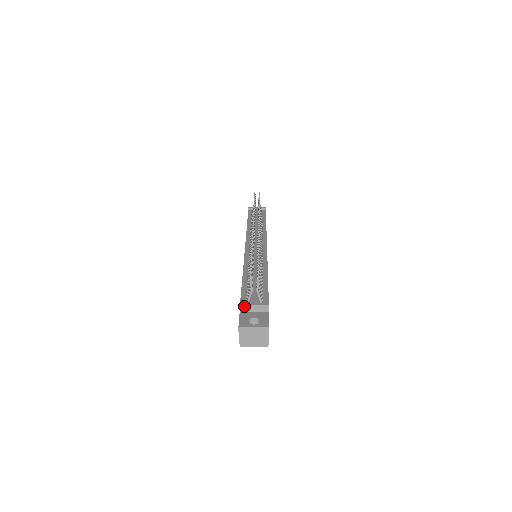
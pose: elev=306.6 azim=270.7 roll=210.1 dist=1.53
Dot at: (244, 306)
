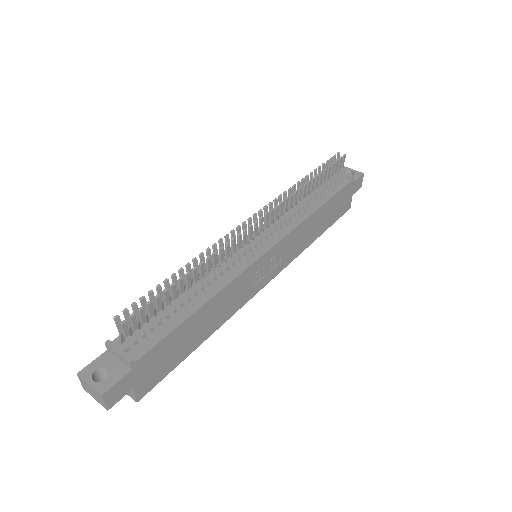
Dot at: (109, 347)
